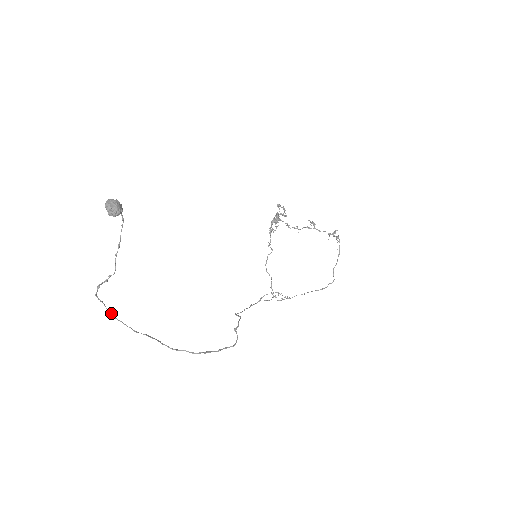
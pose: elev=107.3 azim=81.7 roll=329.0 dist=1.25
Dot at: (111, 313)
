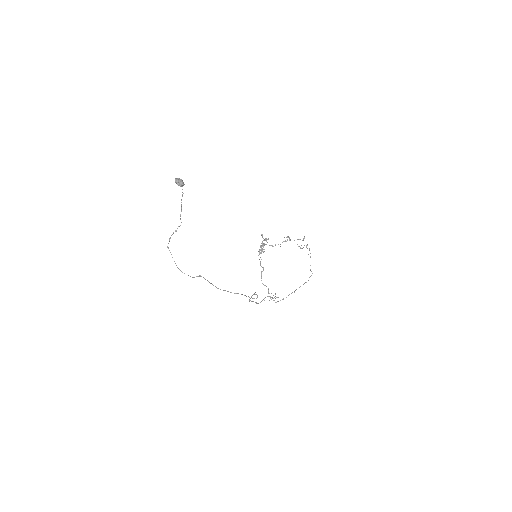
Dot at: occluded
